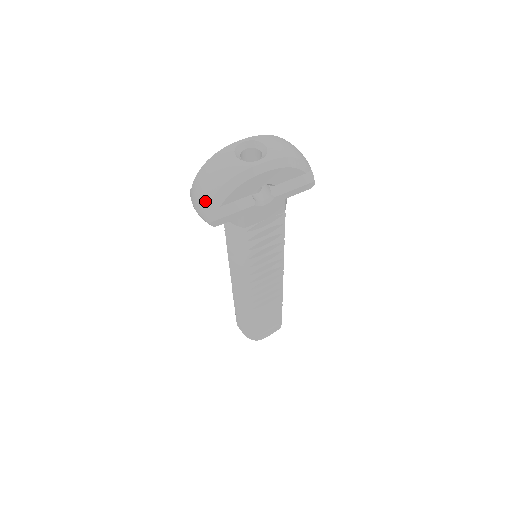
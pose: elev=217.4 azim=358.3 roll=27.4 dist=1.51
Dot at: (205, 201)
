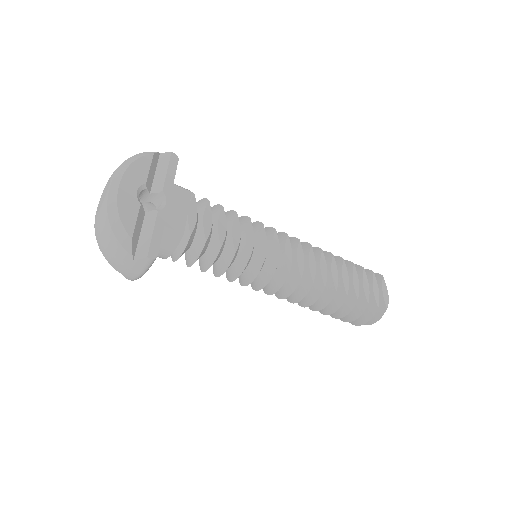
Dot at: (123, 255)
